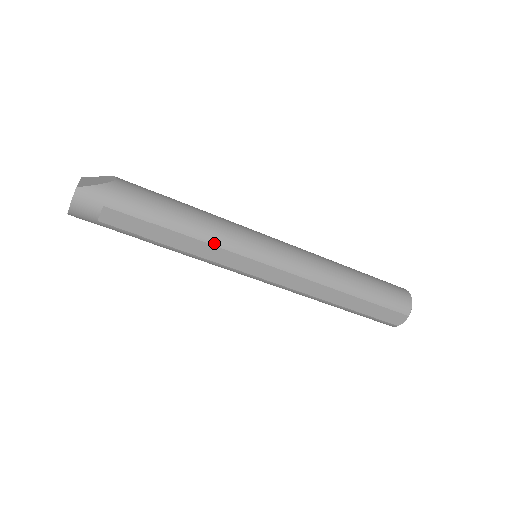
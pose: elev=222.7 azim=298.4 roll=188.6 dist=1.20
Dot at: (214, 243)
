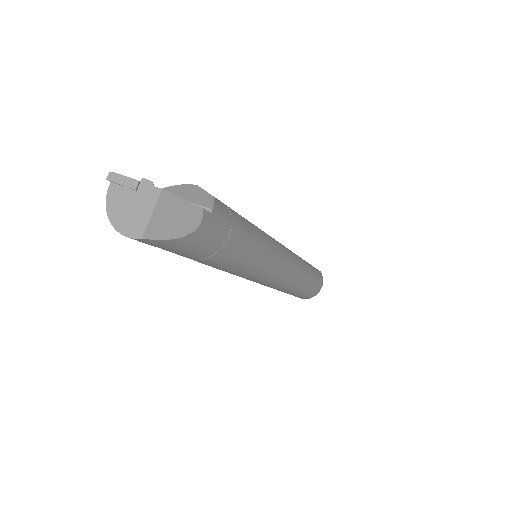
Dot at: (230, 273)
